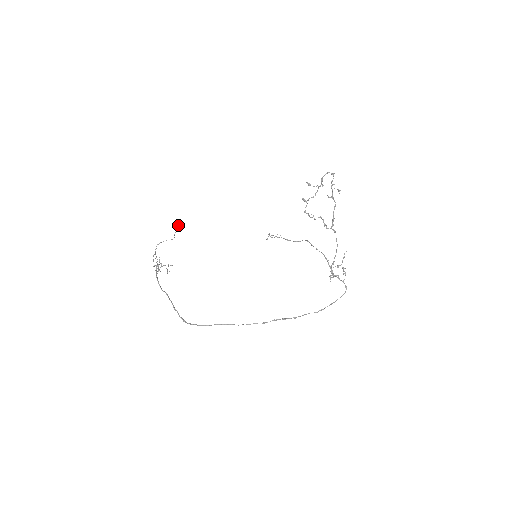
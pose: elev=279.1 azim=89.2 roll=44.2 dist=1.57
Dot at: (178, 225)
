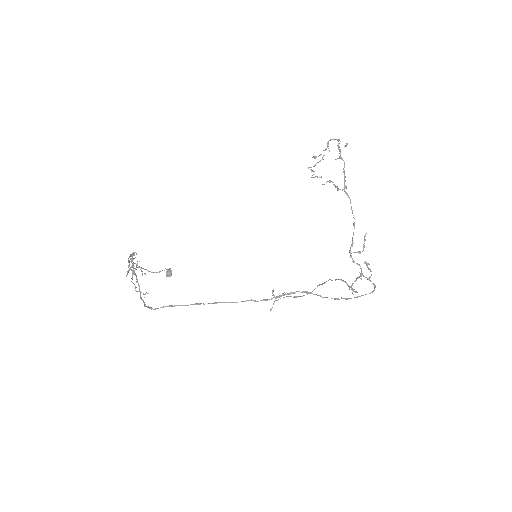
Dot at: (166, 271)
